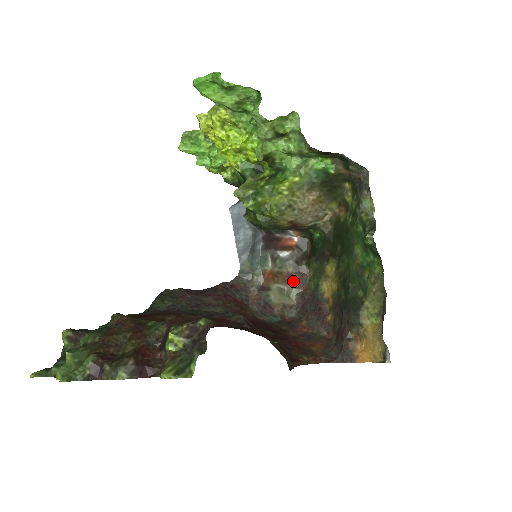
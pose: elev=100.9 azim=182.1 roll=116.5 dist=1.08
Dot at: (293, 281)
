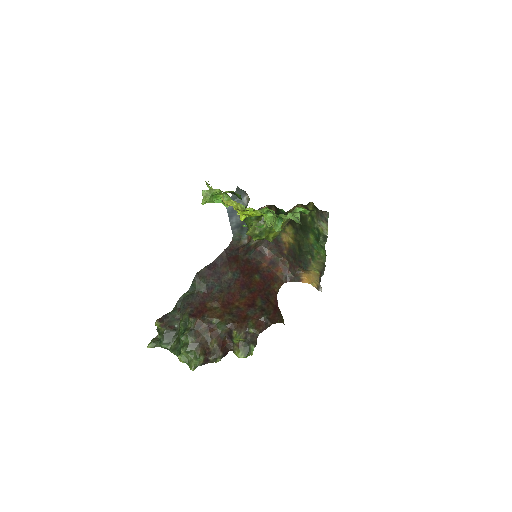
Dot at: occluded
